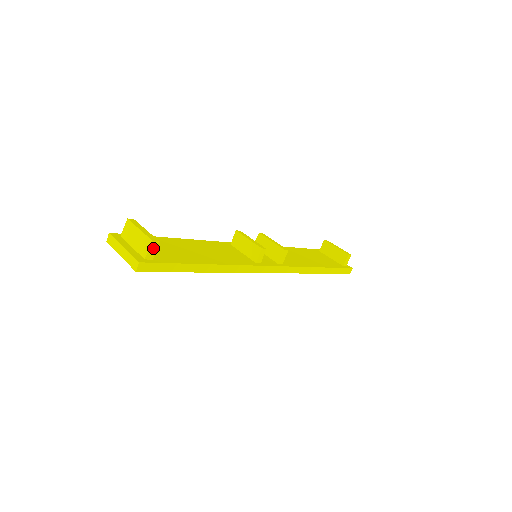
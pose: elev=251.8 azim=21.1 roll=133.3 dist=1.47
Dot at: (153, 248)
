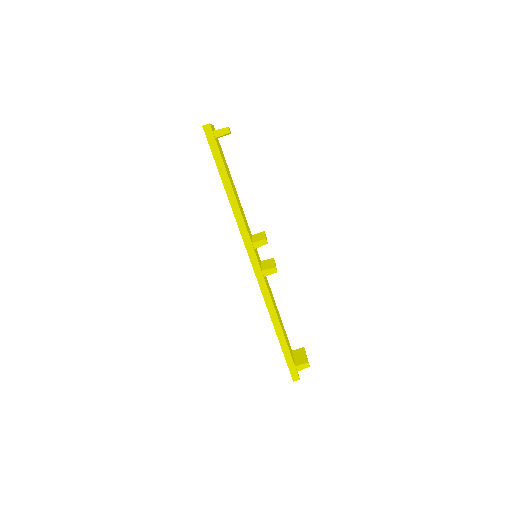
Dot at: (223, 132)
